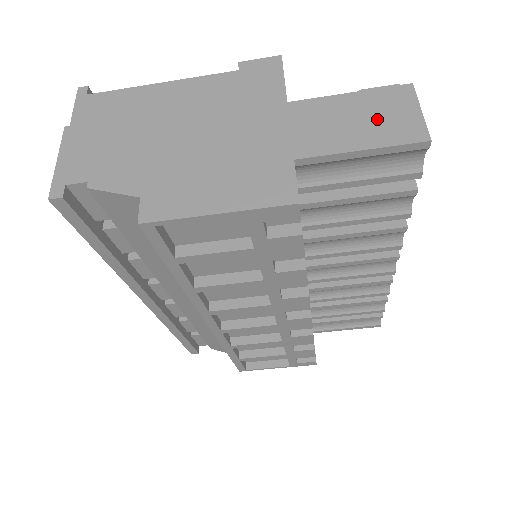
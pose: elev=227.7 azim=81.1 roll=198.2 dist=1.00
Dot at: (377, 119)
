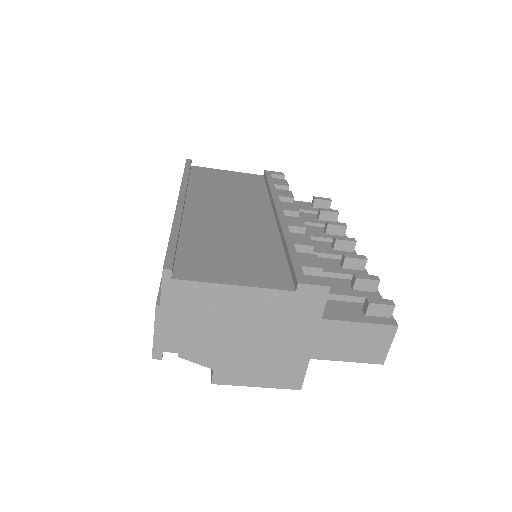
Dot at: (365, 345)
